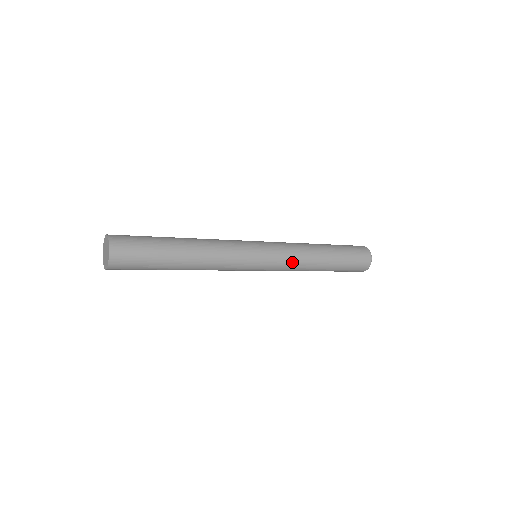
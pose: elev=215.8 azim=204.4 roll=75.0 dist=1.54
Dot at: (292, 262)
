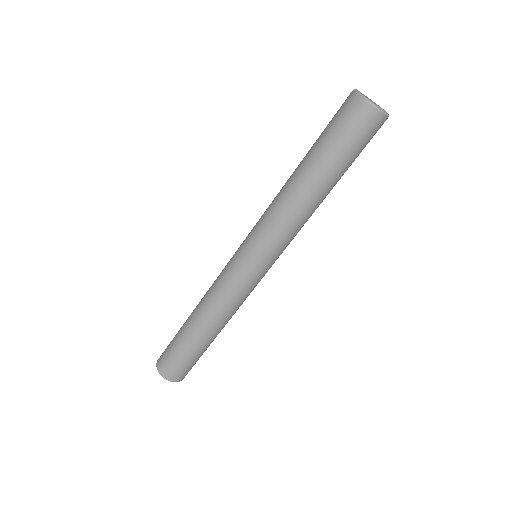
Dot at: (285, 234)
